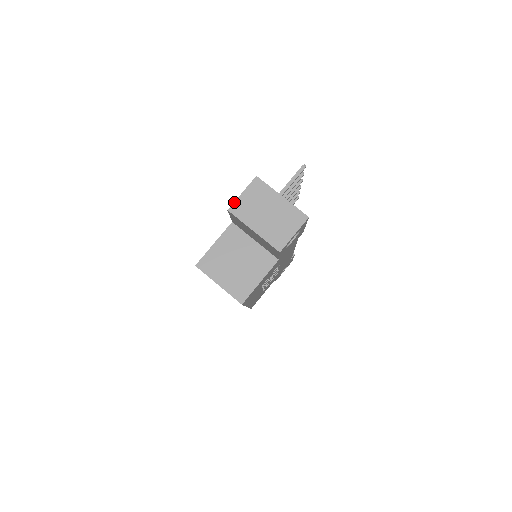
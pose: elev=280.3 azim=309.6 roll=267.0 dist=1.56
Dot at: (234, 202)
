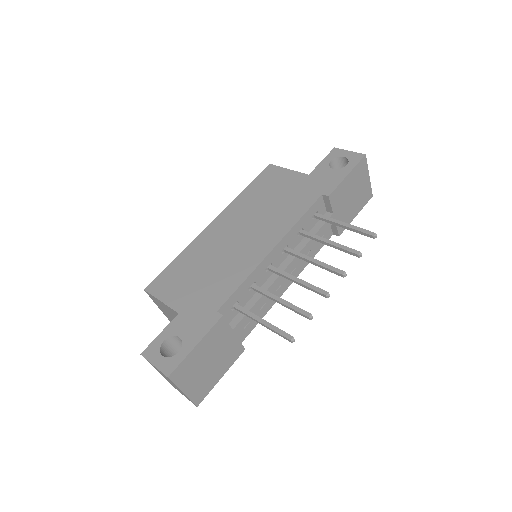
Dot at: (146, 359)
